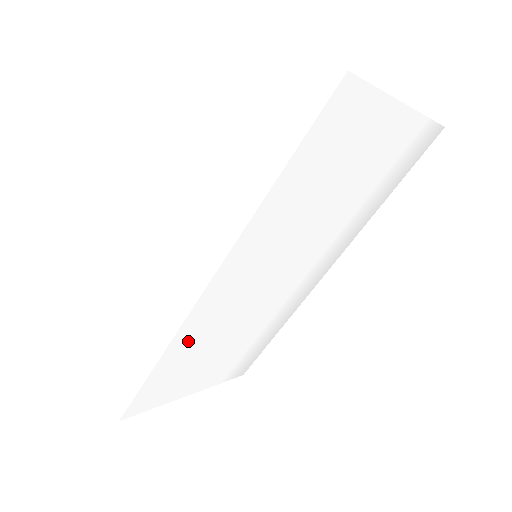
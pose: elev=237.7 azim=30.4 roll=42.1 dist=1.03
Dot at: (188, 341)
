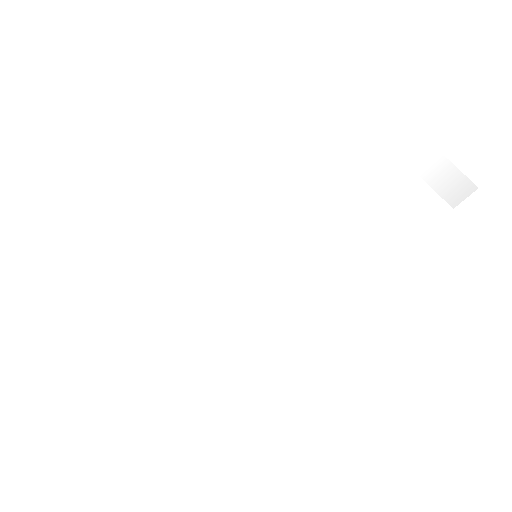
Dot at: (147, 246)
